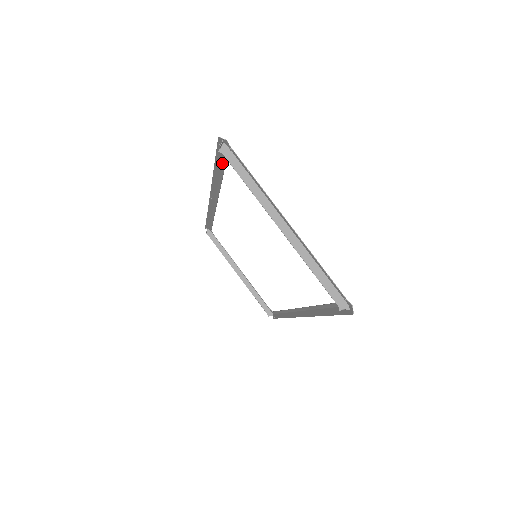
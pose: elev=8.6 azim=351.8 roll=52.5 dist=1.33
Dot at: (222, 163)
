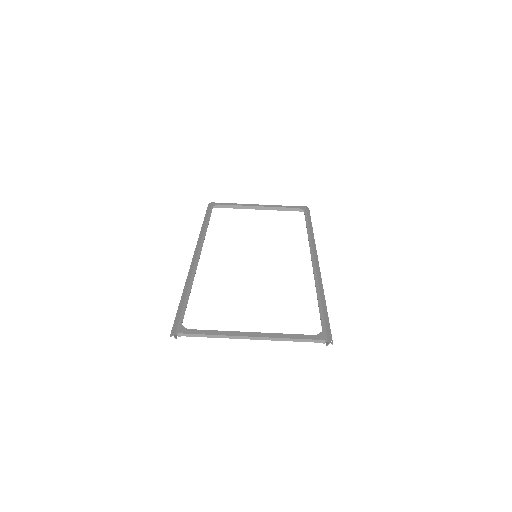
Dot at: (183, 306)
